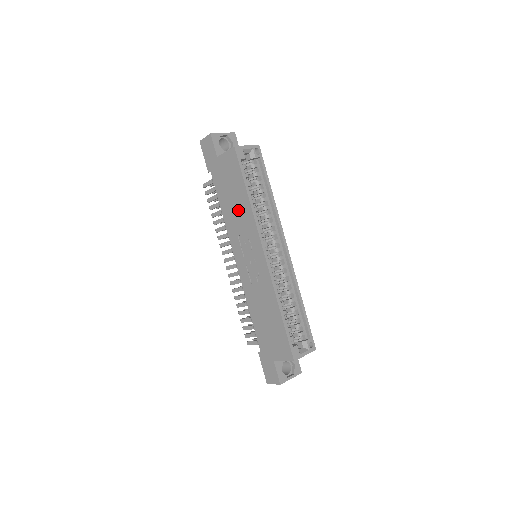
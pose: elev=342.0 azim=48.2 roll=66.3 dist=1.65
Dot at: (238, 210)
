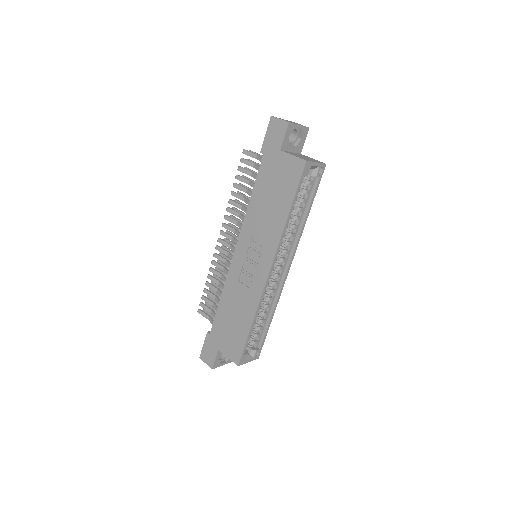
Dot at: (269, 215)
